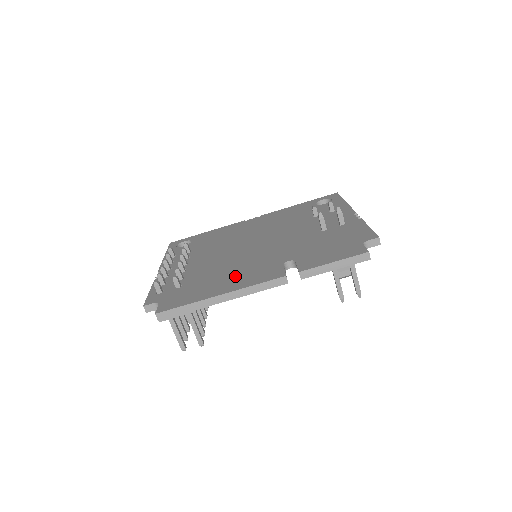
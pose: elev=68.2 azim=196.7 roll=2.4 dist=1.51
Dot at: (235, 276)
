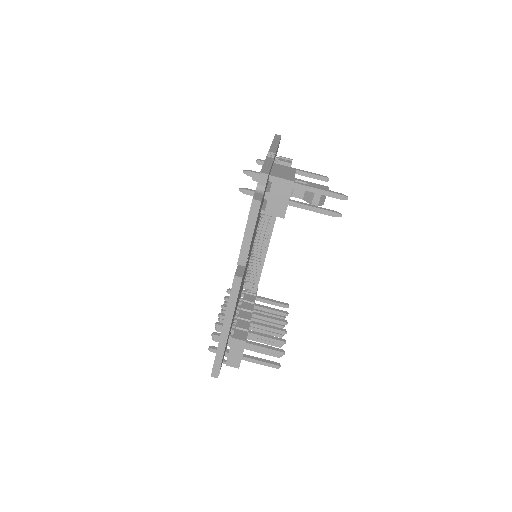
Dot at: occluded
